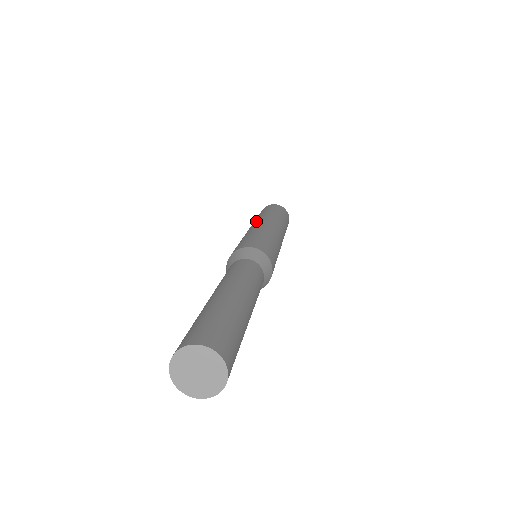
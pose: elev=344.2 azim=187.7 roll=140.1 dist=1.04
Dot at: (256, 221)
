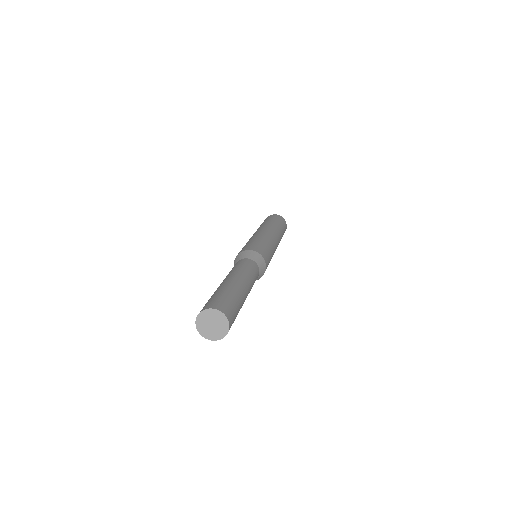
Dot at: occluded
